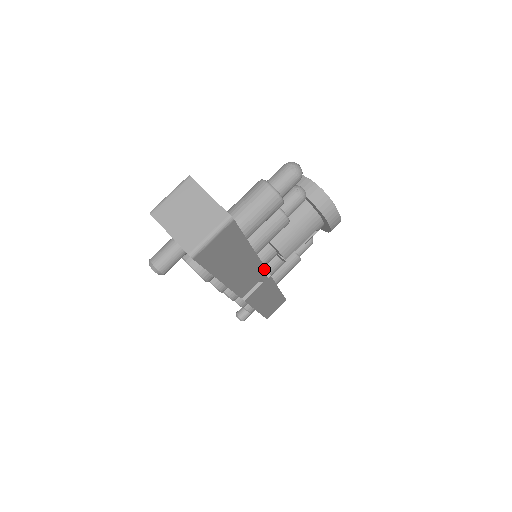
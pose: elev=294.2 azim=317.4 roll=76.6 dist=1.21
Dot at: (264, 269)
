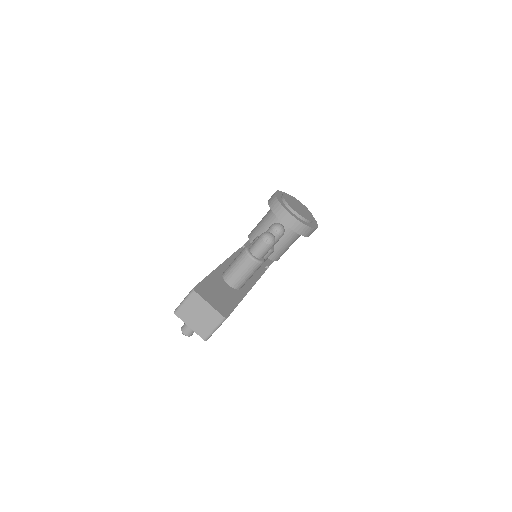
Dot at: occluded
